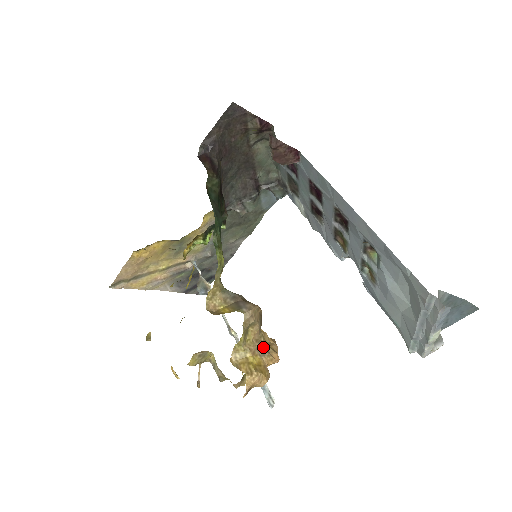
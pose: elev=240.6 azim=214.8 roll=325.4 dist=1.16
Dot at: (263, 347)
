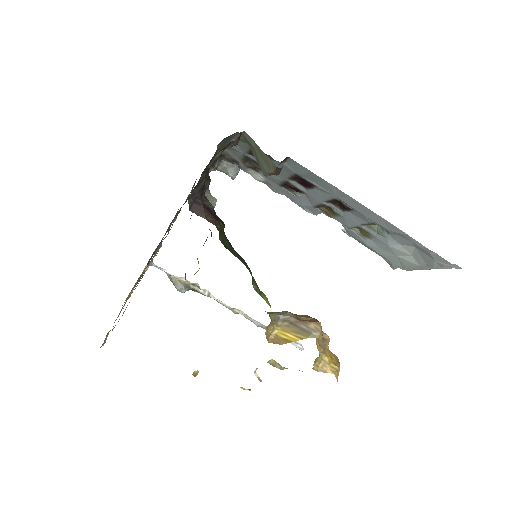
Dot at: (322, 340)
